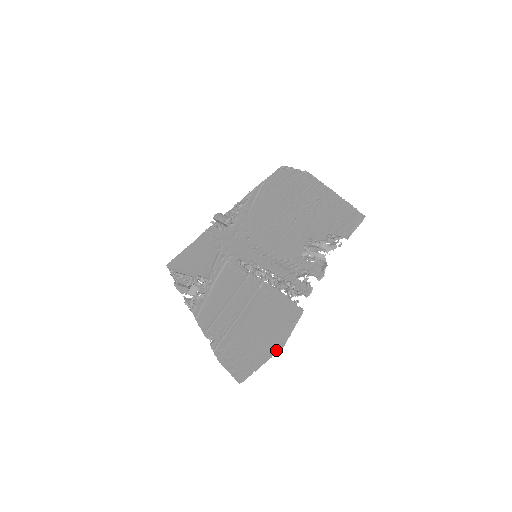
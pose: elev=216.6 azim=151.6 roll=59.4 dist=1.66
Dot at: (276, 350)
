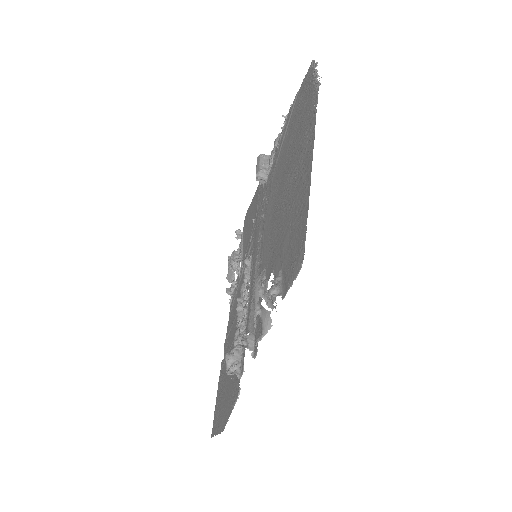
Dot at: (222, 427)
